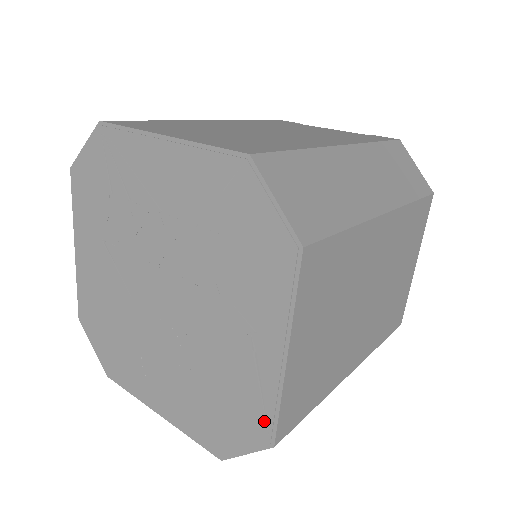
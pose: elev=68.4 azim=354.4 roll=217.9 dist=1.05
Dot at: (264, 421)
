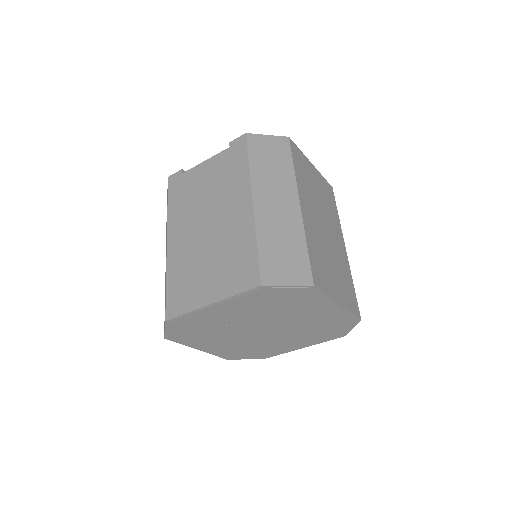
Dot at: (350, 320)
